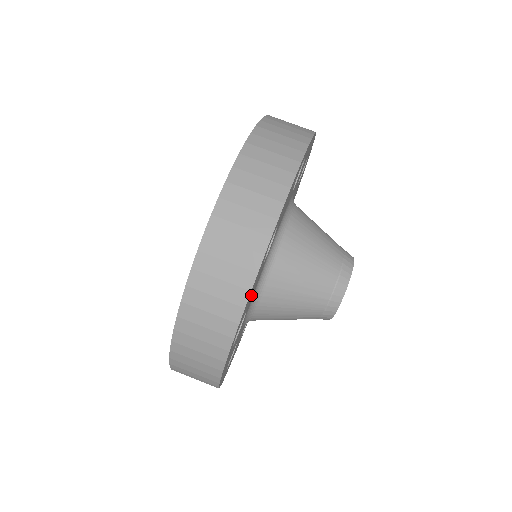
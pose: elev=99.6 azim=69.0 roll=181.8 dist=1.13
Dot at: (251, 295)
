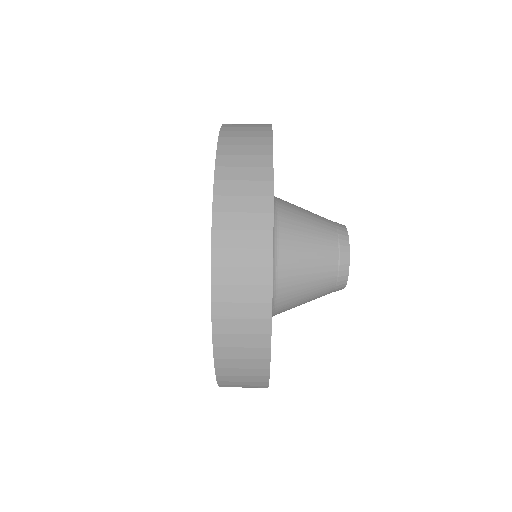
Dot at: occluded
